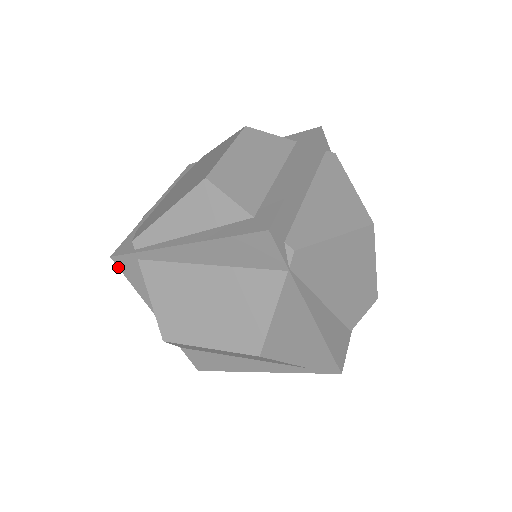
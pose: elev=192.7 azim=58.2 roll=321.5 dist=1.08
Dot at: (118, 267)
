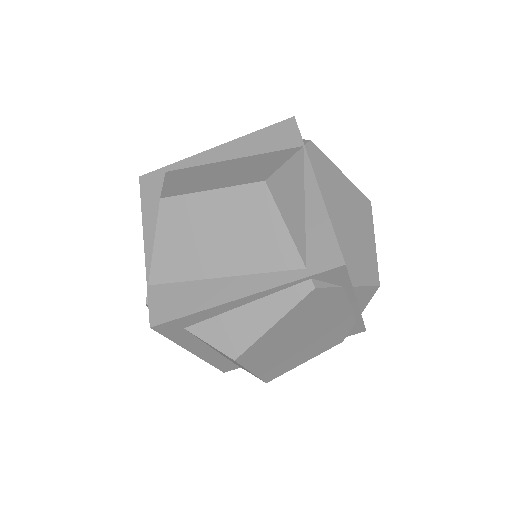
Dot at: (140, 186)
